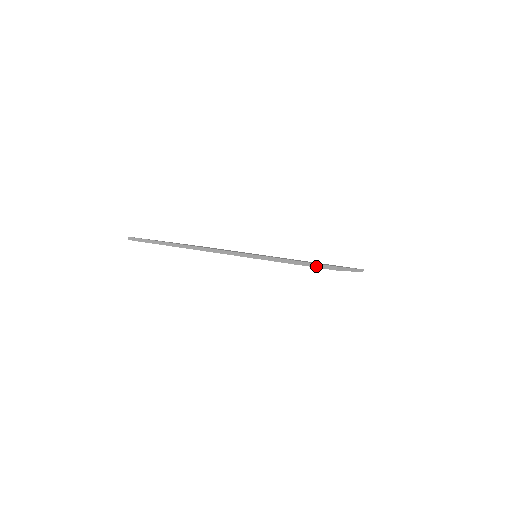
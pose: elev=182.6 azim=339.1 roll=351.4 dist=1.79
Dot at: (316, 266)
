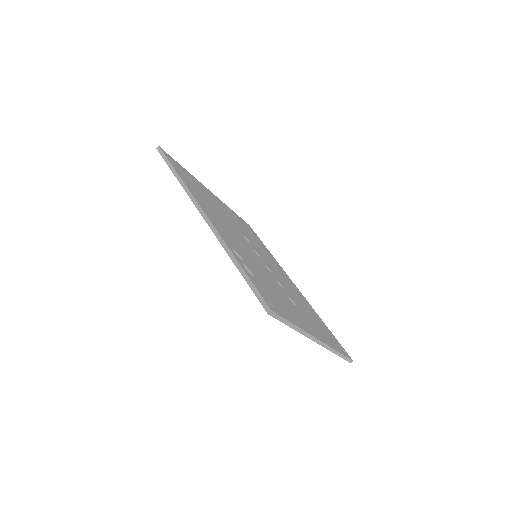
Dot at: (256, 294)
